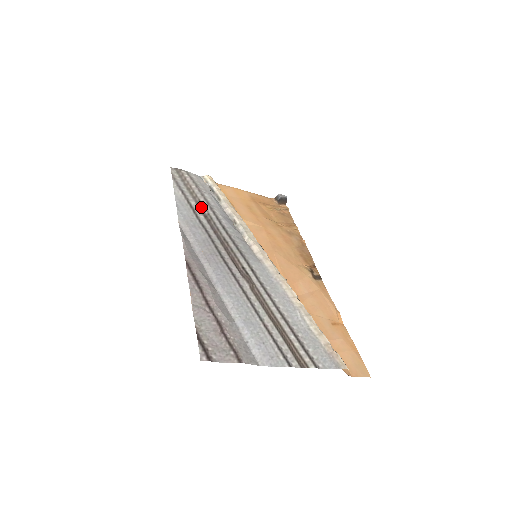
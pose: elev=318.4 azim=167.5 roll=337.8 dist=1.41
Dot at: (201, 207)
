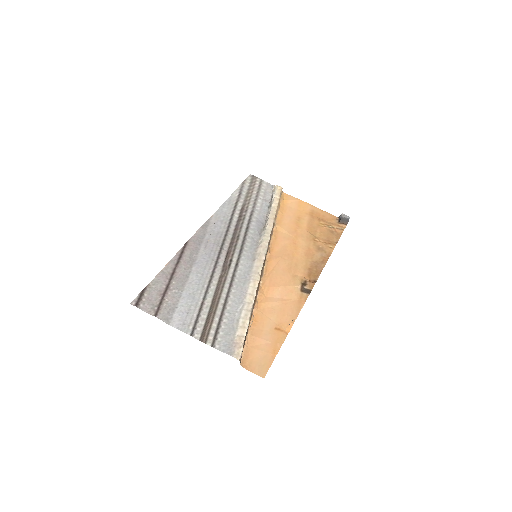
Dot at: (244, 209)
